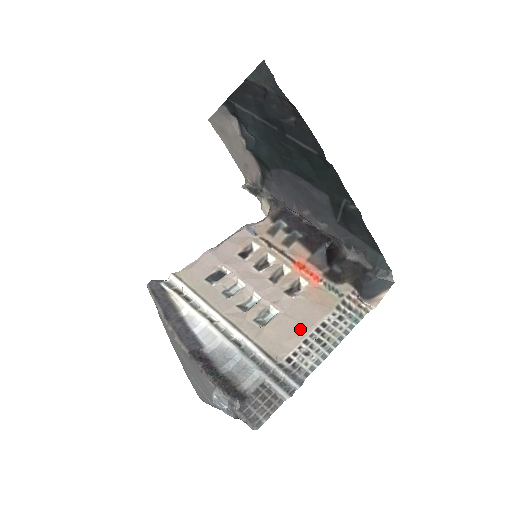
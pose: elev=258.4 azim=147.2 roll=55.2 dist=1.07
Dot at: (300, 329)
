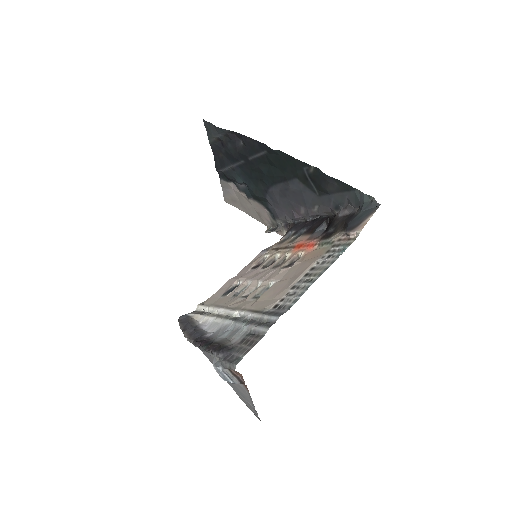
Dot at: (290, 282)
